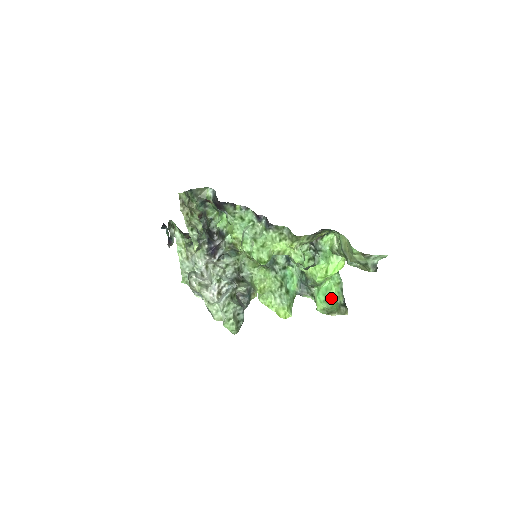
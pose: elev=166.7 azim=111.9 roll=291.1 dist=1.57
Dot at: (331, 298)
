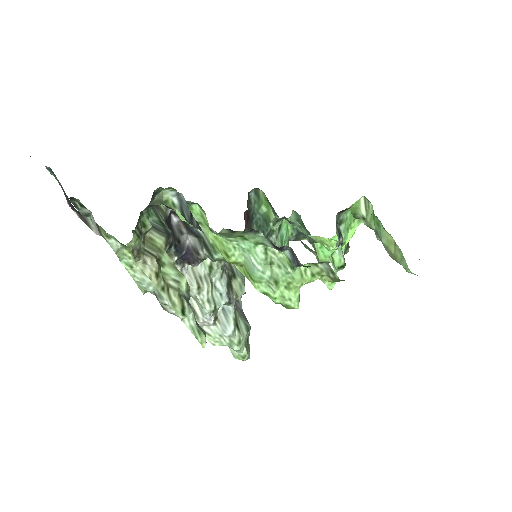
Dot at: occluded
